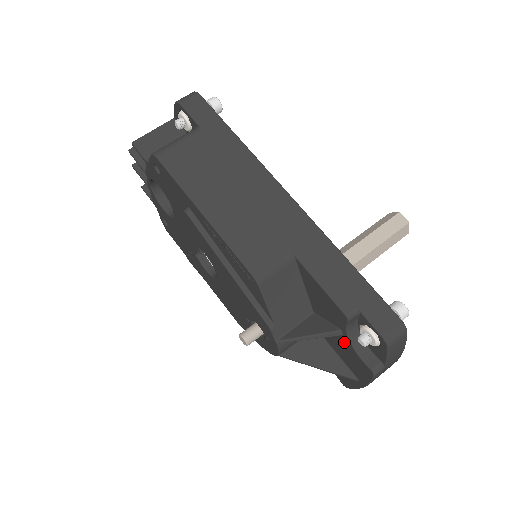
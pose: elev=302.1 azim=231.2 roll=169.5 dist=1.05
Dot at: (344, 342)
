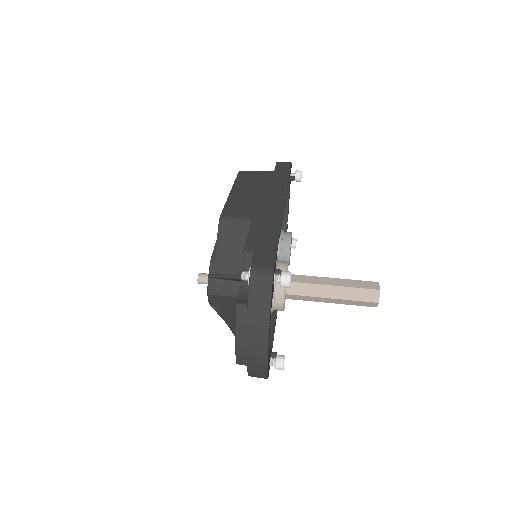
Dot at: occluded
